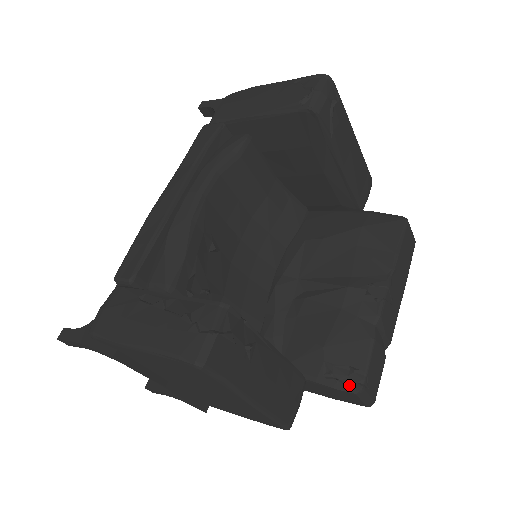
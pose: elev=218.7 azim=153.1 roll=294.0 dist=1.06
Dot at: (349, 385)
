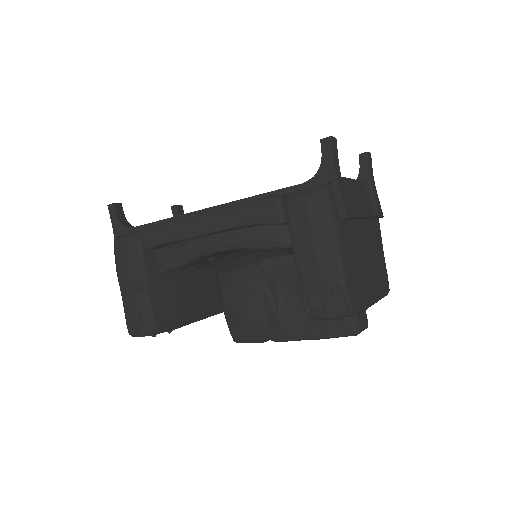
Dot at: (234, 337)
